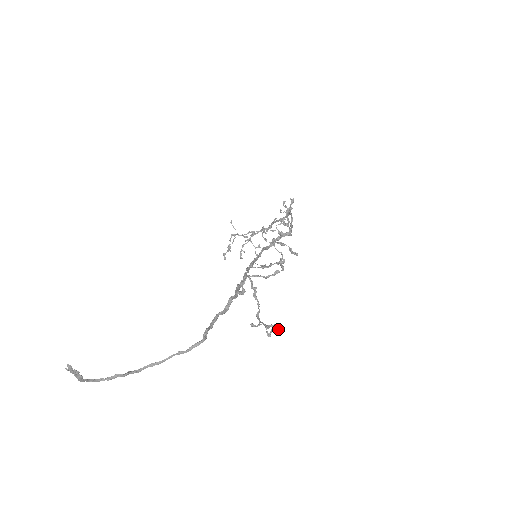
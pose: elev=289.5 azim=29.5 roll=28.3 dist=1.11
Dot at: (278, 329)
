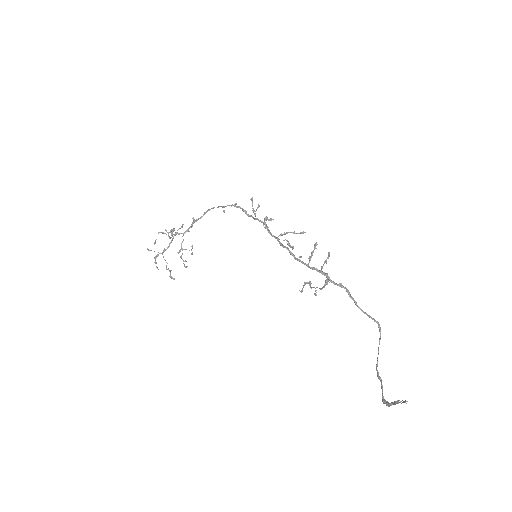
Dot at: occluded
